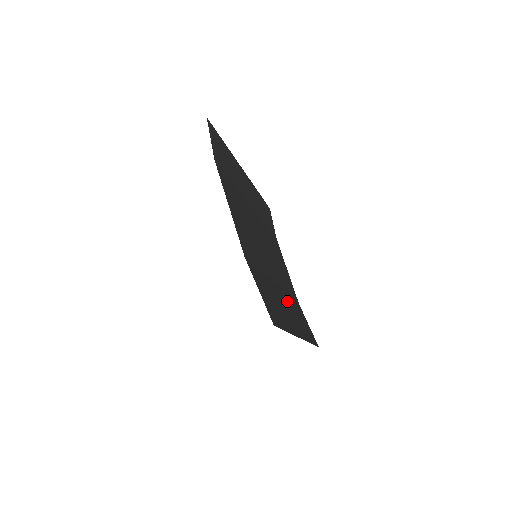
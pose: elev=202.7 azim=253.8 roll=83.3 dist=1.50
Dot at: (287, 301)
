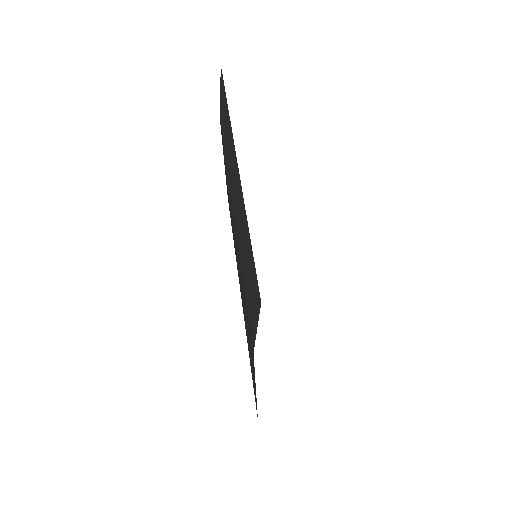
Dot at: occluded
